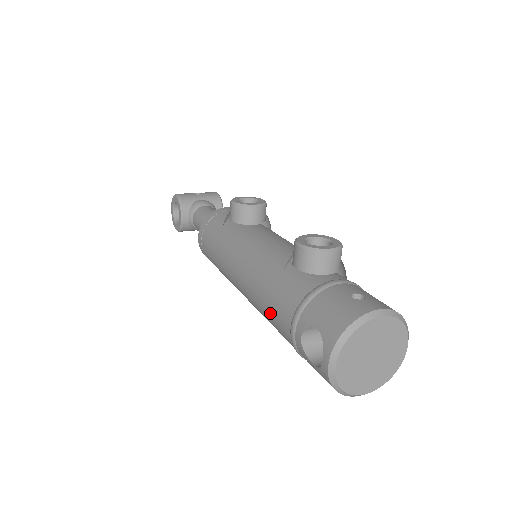
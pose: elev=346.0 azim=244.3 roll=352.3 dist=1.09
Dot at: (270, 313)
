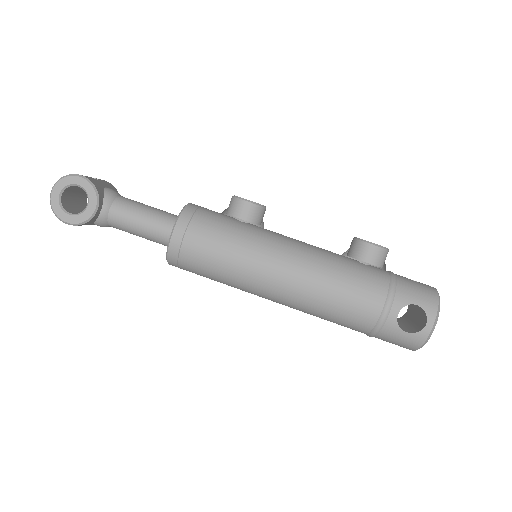
Dot at: (348, 302)
